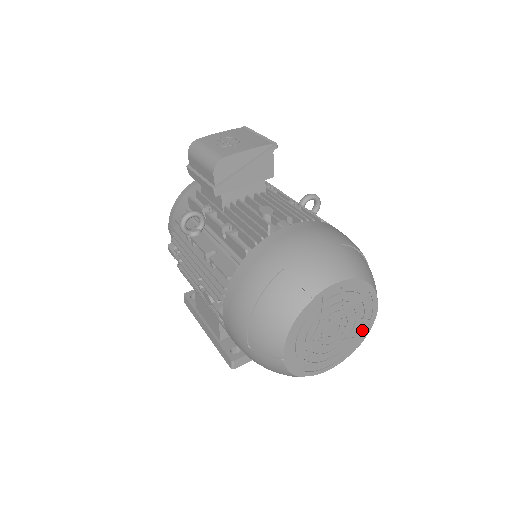
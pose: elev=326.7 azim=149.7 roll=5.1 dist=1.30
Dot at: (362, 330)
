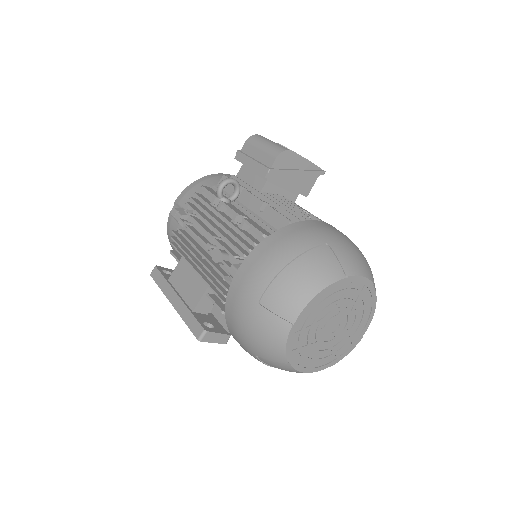
Dot at: (344, 349)
